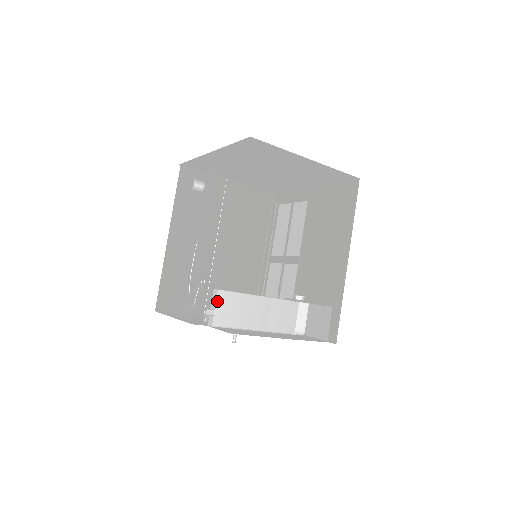
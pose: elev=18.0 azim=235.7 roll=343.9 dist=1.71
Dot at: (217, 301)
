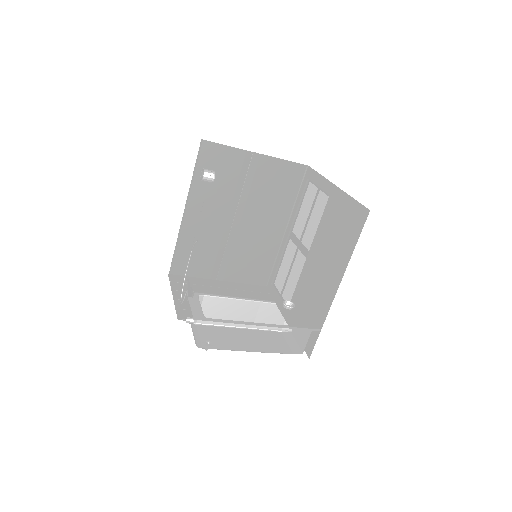
Dot at: (203, 304)
